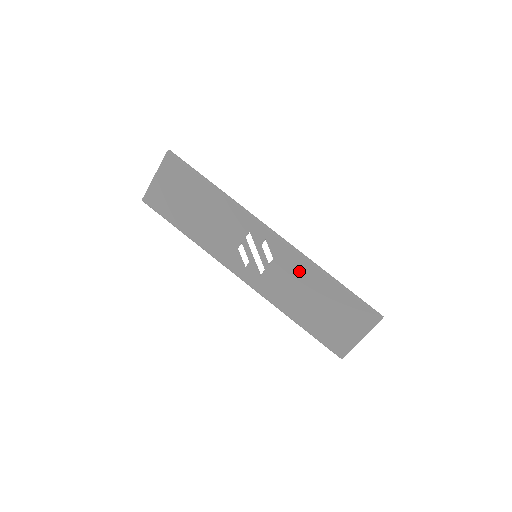
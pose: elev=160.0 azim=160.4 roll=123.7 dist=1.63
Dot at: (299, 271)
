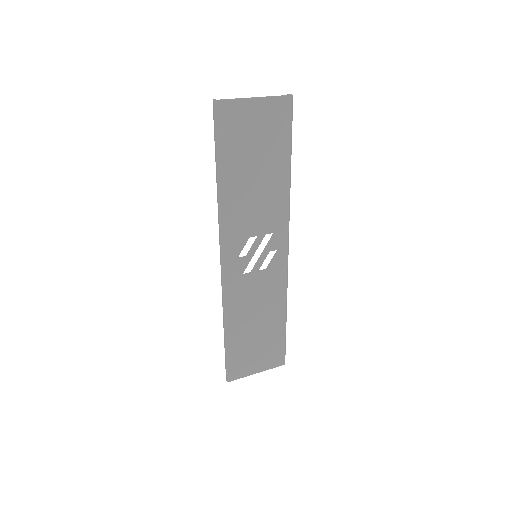
Dot at: (273, 294)
